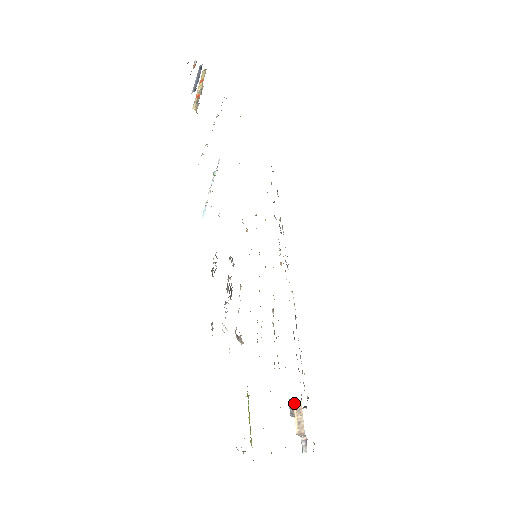
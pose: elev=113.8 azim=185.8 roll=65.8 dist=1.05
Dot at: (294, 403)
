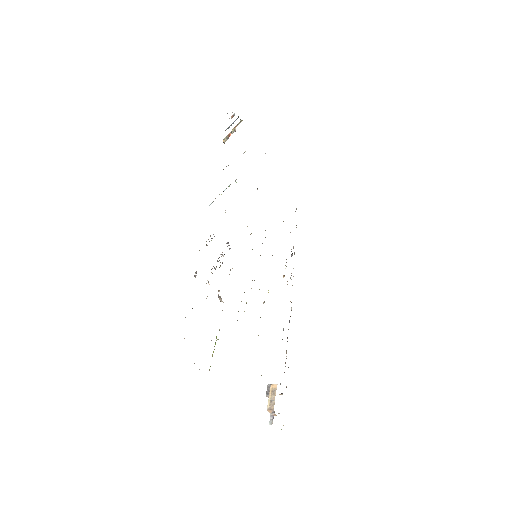
Dot at: (271, 385)
